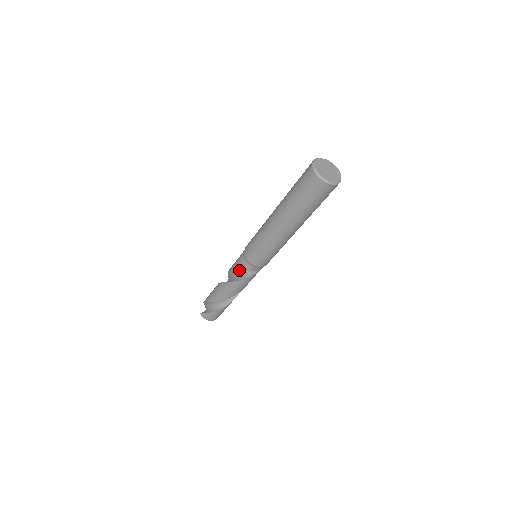
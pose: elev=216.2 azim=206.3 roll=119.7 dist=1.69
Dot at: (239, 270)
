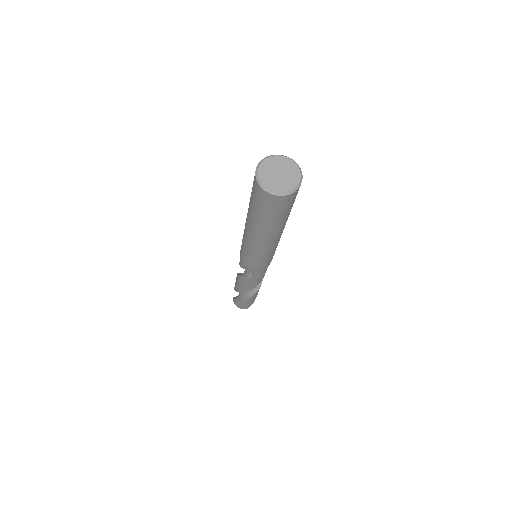
Dot at: occluded
